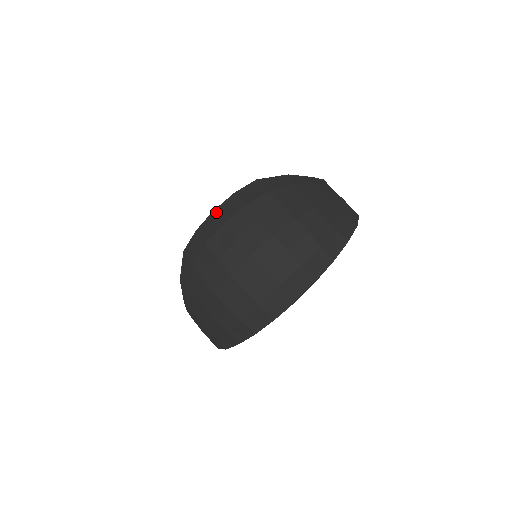
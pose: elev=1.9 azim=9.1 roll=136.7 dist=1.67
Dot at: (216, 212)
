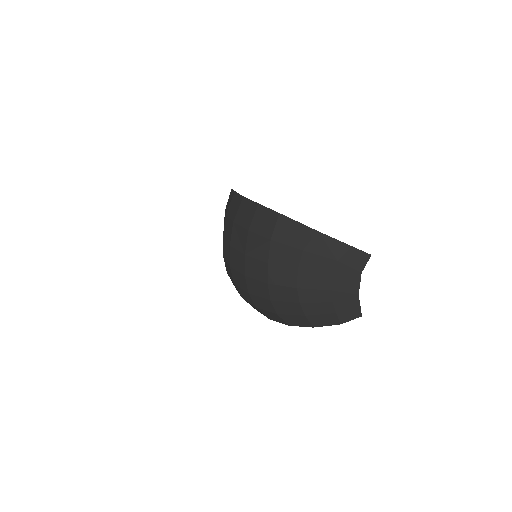
Dot at: (242, 202)
